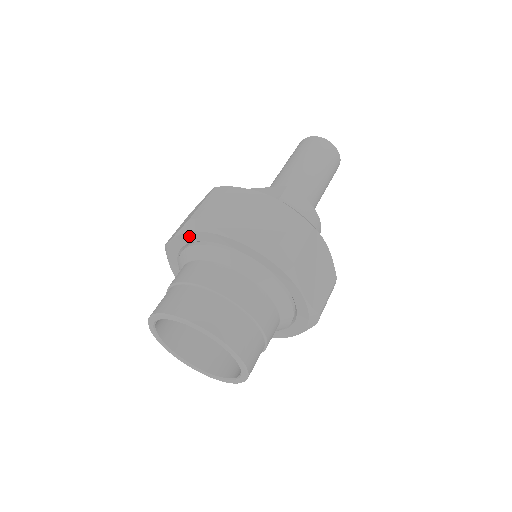
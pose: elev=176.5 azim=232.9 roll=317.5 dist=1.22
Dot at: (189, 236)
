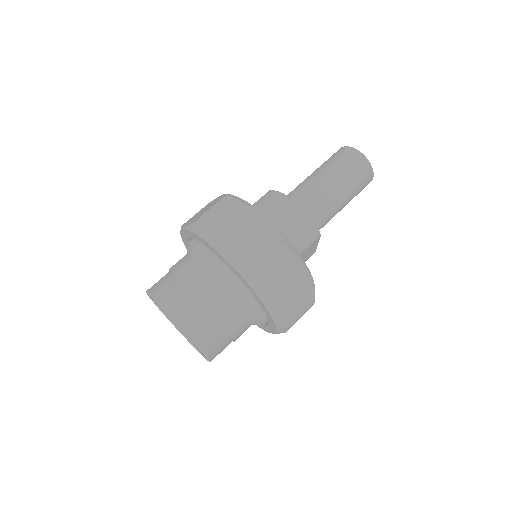
Dot at: (186, 246)
